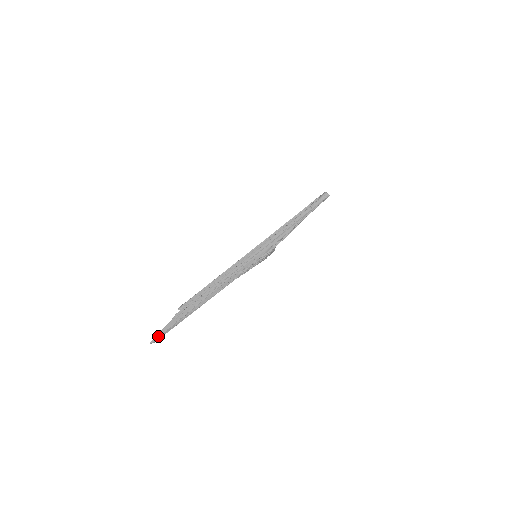
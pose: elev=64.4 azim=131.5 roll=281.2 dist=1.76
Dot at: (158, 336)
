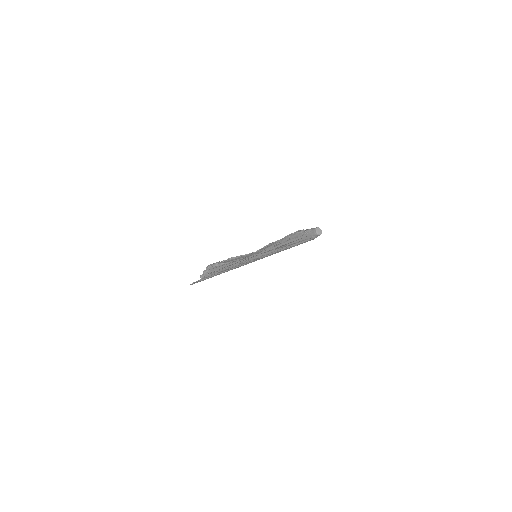
Dot at: occluded
